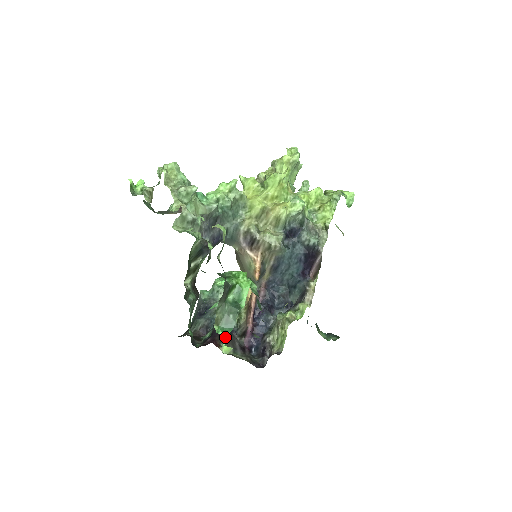
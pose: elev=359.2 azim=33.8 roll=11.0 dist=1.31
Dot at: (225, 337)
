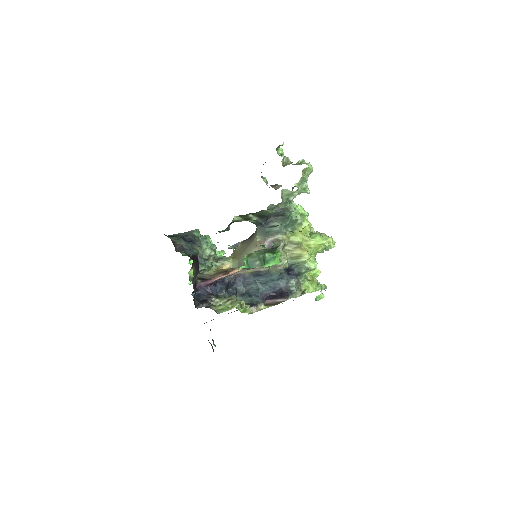
Dot at: (245, 266)
